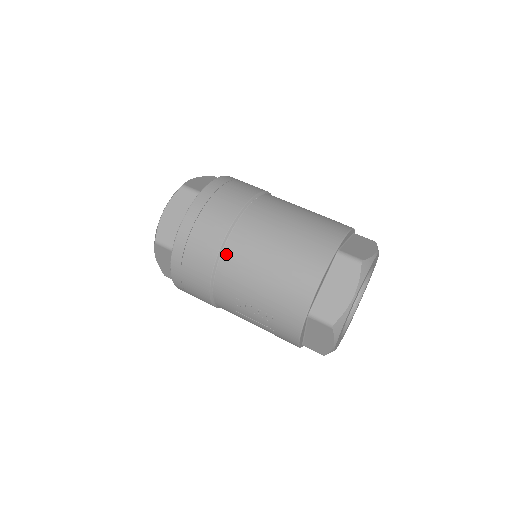
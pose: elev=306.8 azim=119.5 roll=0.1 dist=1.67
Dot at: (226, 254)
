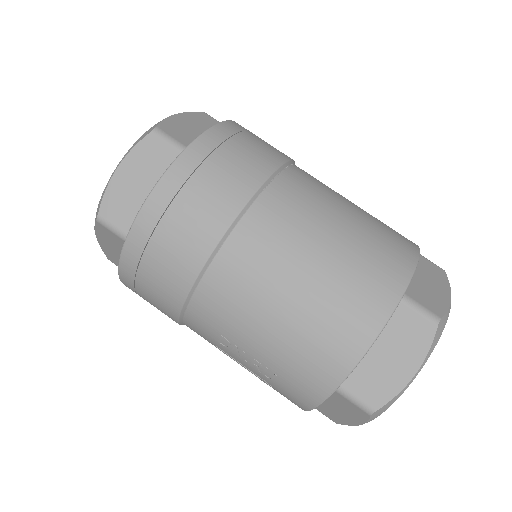
Dot at: (217, 269)
